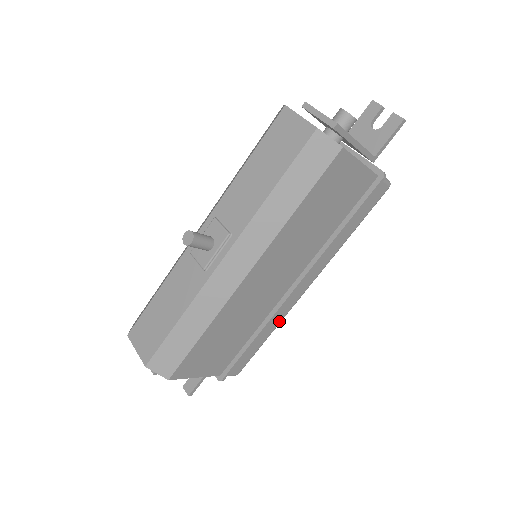
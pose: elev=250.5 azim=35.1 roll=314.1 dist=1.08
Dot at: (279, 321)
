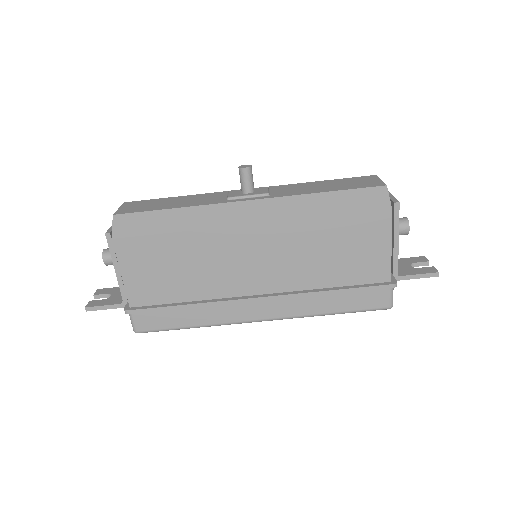
Dot at: (215, 321)
